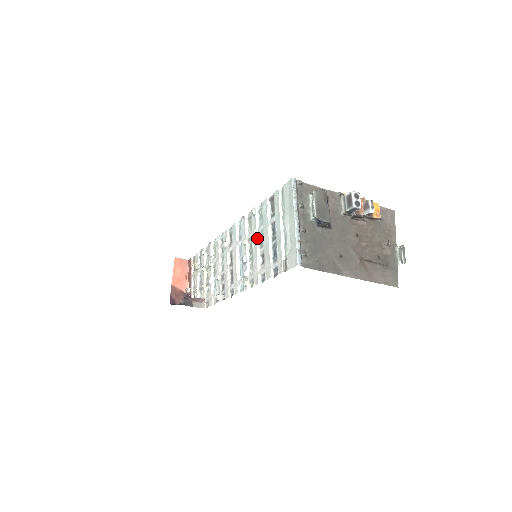
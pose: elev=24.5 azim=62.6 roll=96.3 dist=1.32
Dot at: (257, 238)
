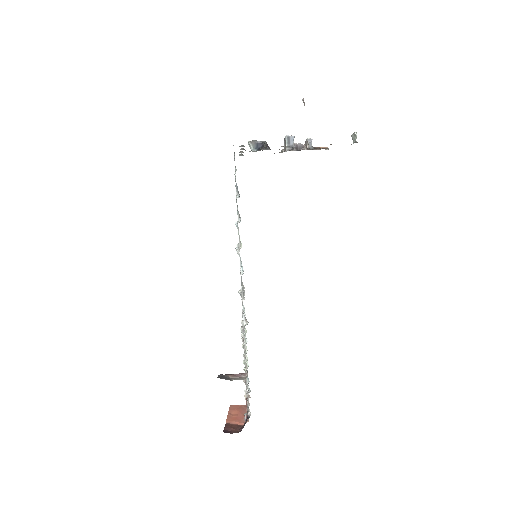
Dot at: occluded
